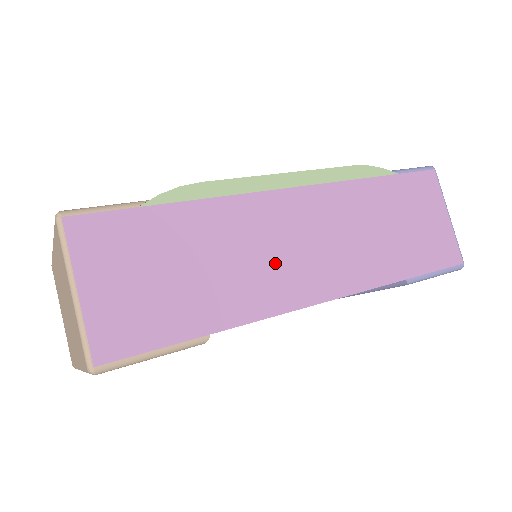
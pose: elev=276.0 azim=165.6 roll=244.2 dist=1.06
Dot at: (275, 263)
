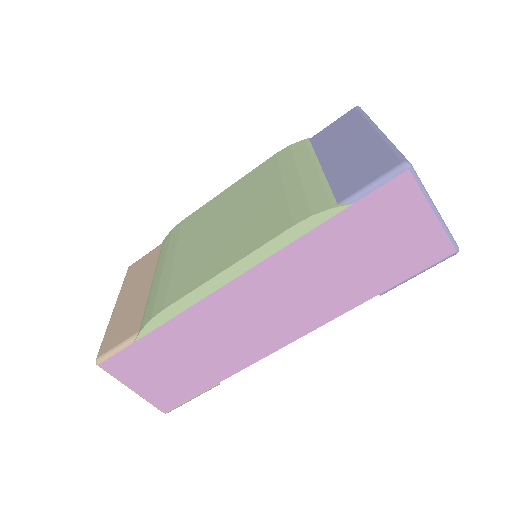
Dot at: (246, 333)
